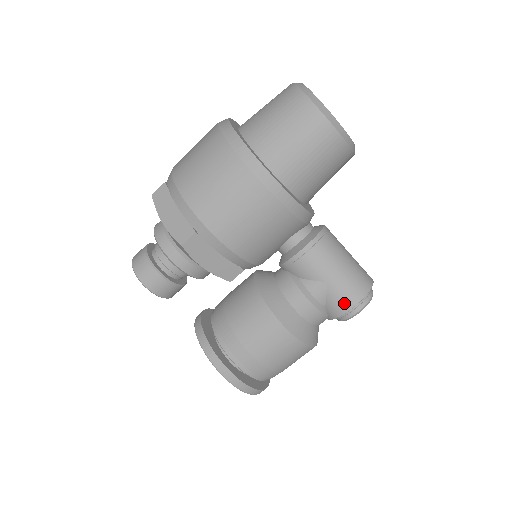
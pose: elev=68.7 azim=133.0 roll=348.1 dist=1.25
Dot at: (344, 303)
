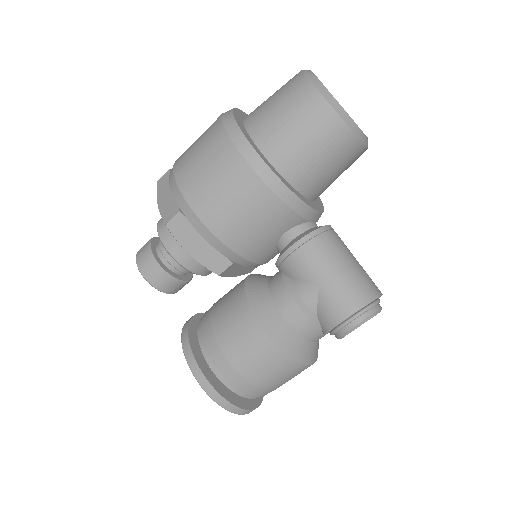
Dot at: (336, 311)
